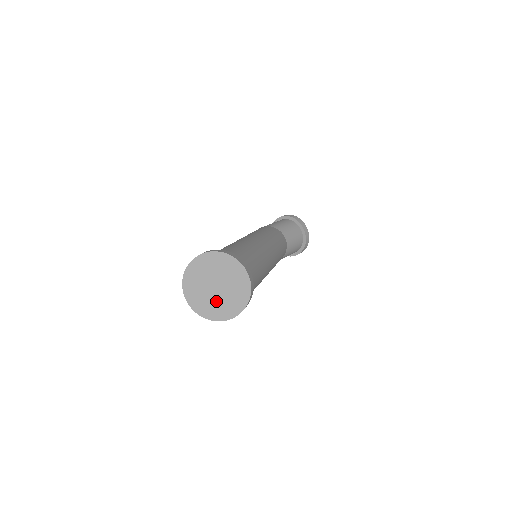
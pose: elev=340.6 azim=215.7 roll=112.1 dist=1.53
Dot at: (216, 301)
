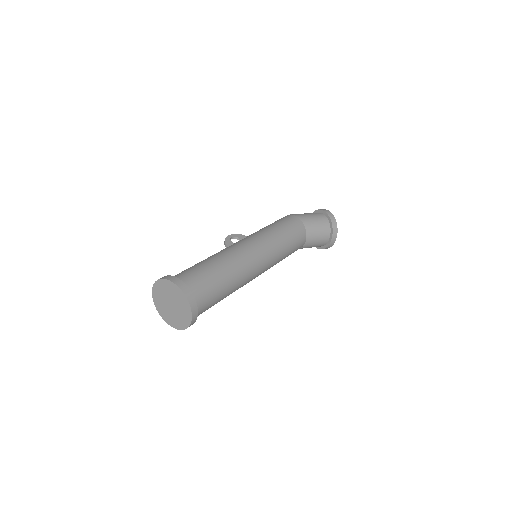
Dot at: (167, 310)
